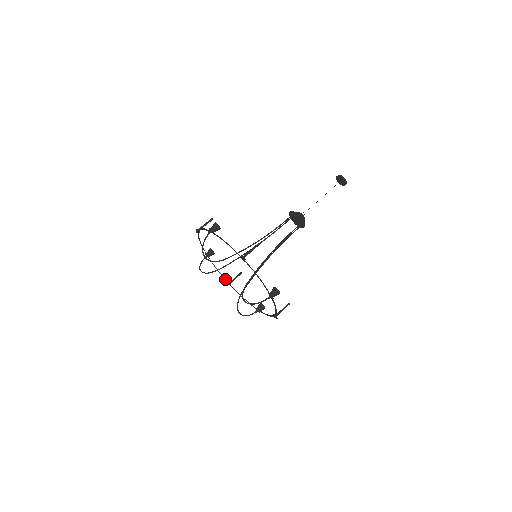
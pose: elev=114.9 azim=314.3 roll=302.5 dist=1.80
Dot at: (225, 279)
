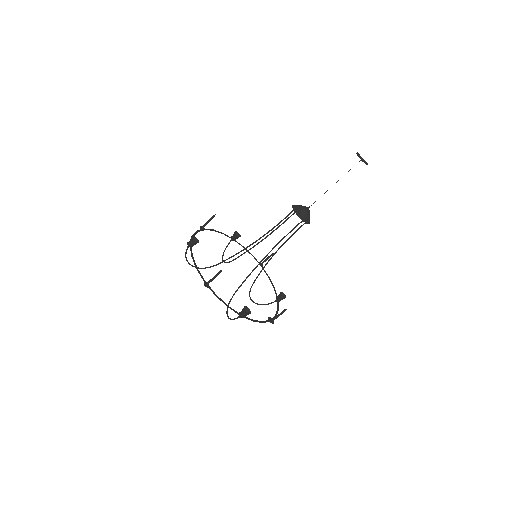
Dot at: occluded
